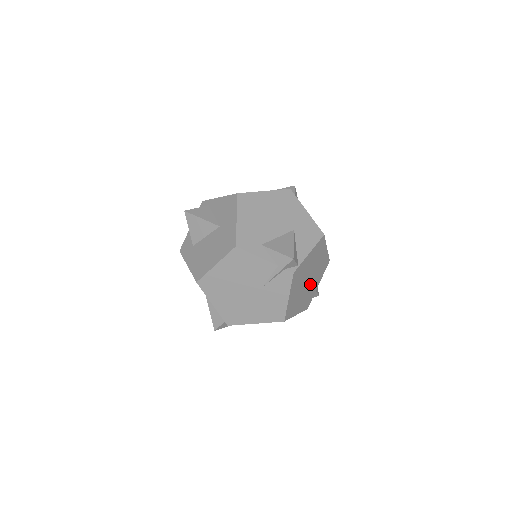
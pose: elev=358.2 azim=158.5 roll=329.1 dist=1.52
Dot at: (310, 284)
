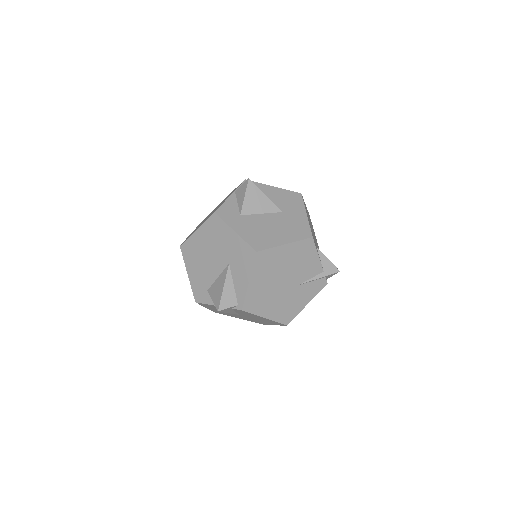
Dot at: occluded
